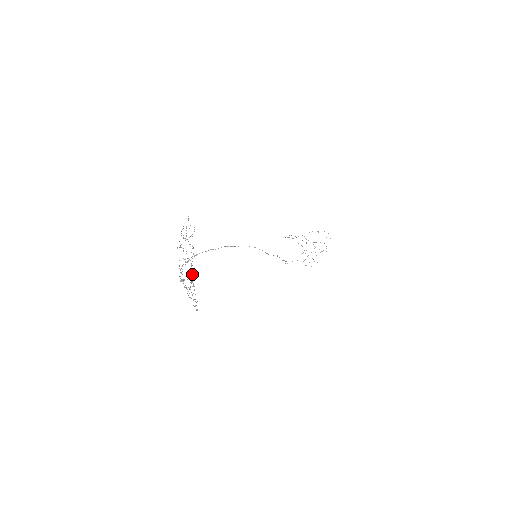
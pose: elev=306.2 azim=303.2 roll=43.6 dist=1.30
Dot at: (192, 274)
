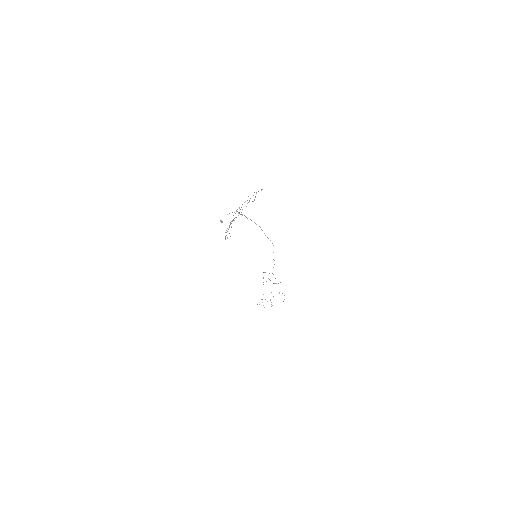
Dot at: occluded
